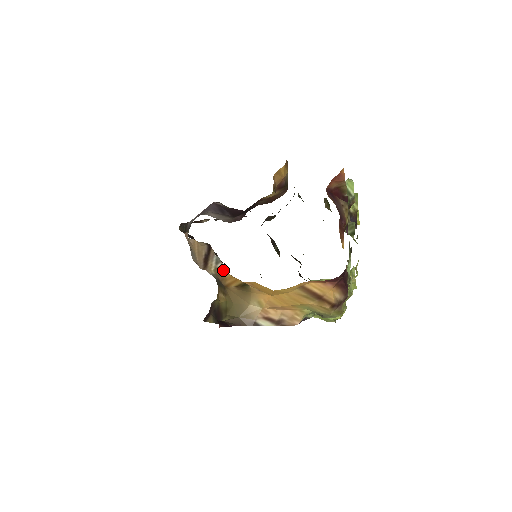
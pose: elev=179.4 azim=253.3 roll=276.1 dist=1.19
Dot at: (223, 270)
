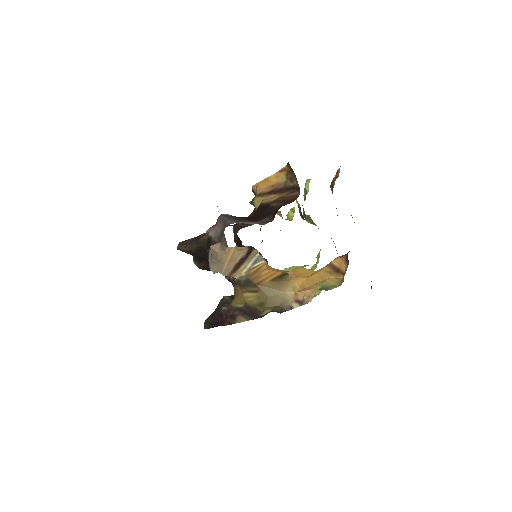
Dot at: (261, 268)
